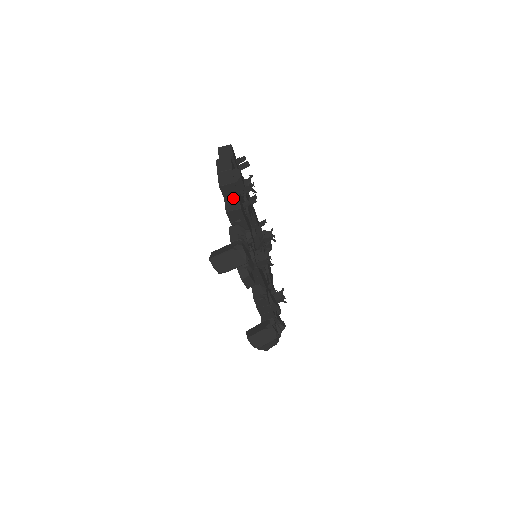
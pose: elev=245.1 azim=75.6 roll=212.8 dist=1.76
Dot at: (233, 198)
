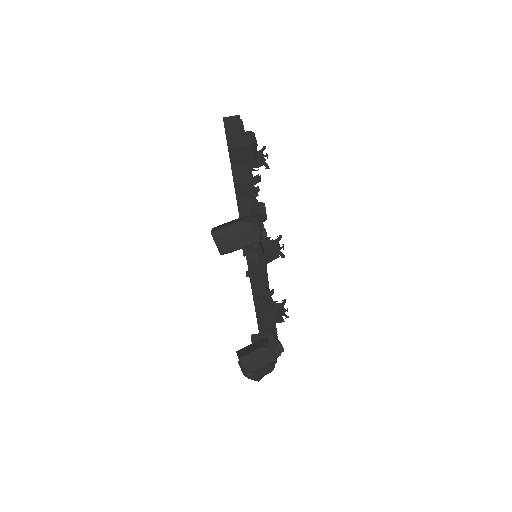
Dot at: (243, 167)
